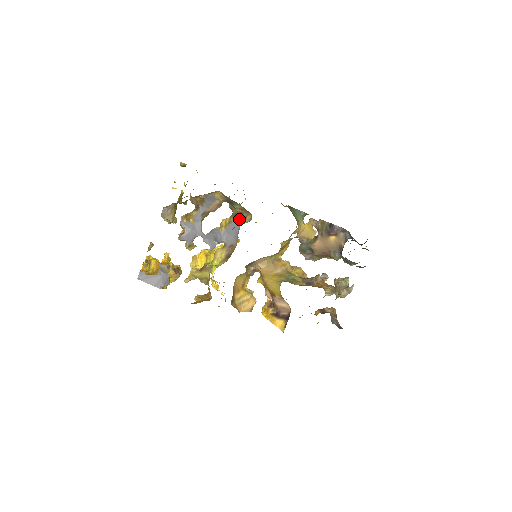
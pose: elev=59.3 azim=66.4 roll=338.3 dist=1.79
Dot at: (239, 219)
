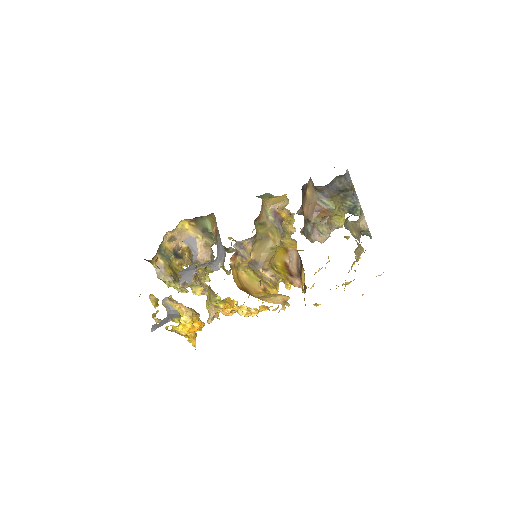
Dot at: (219, 236)
